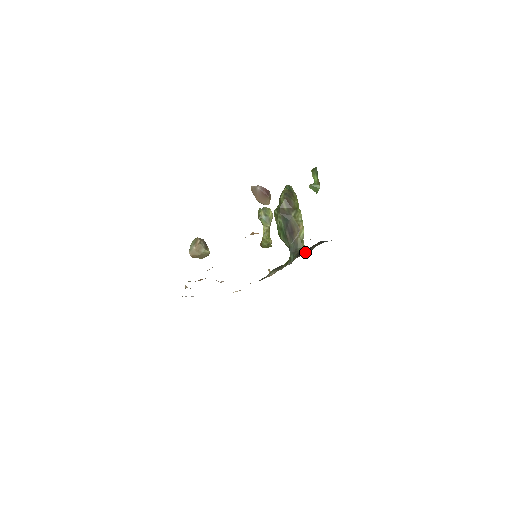
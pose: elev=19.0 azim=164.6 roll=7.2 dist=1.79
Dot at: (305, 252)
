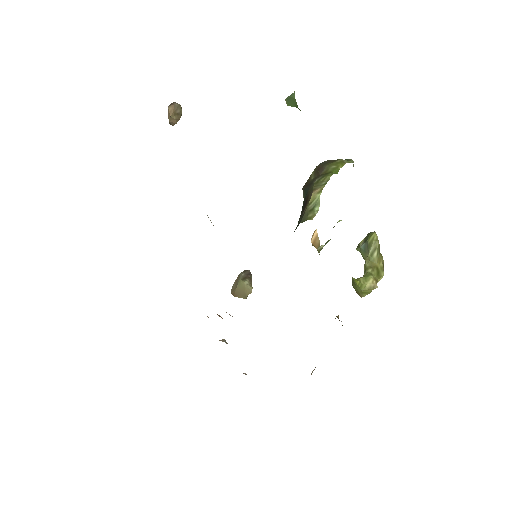
Dot at: occluded
